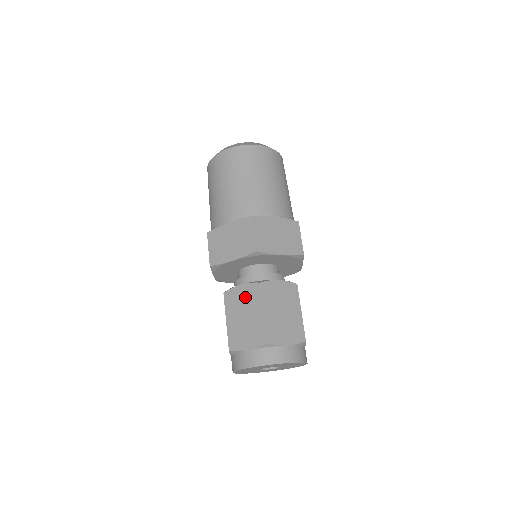
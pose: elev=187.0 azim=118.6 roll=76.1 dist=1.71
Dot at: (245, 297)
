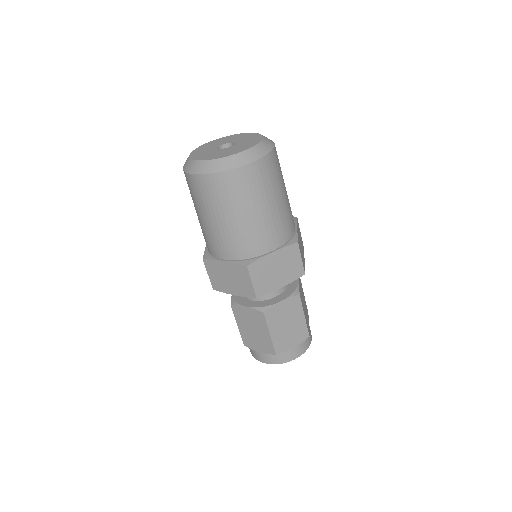
Dot at: (287, 310)
